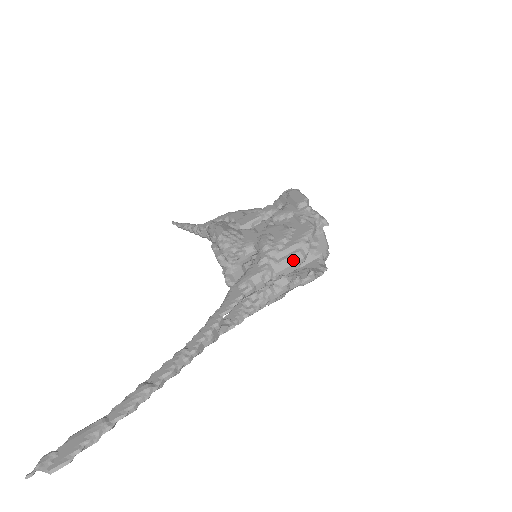
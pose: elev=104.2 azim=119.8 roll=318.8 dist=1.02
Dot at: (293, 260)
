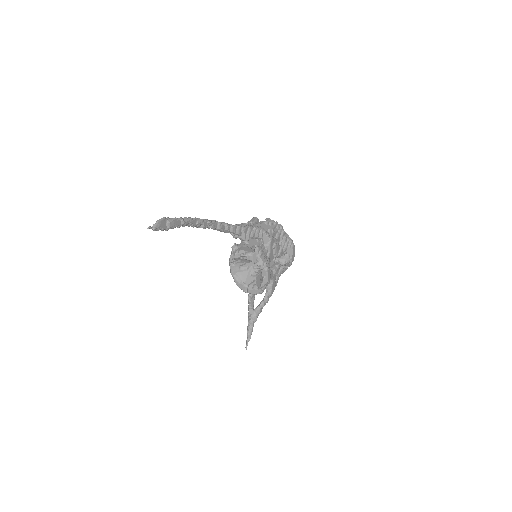
Dot at: (251, 219)
